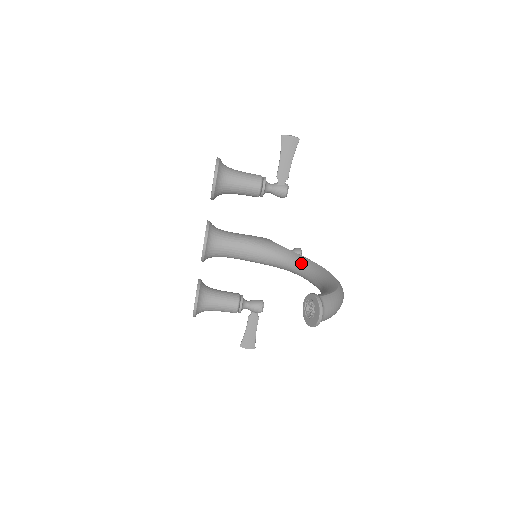
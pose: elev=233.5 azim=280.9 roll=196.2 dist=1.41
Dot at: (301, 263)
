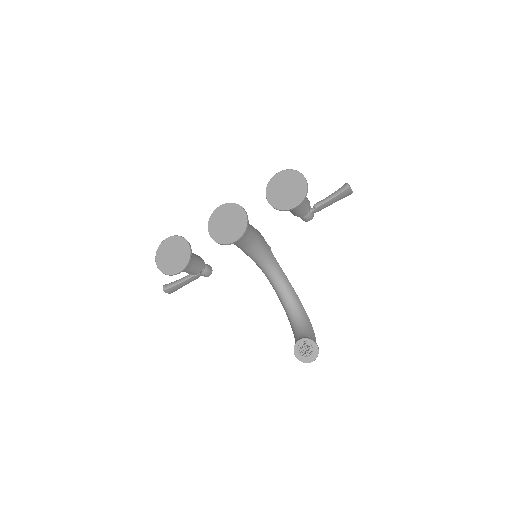
Dot at: (280, 276)
